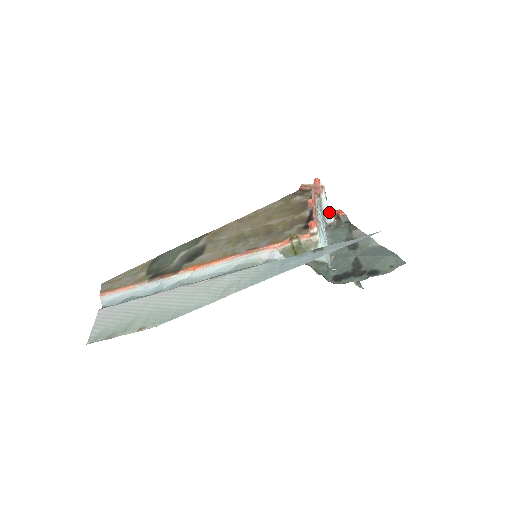
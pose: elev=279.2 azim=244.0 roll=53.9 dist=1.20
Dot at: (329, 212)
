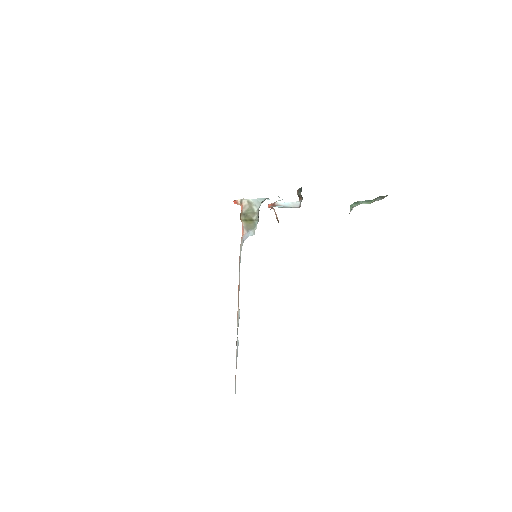
Dot at: (292, 202)
